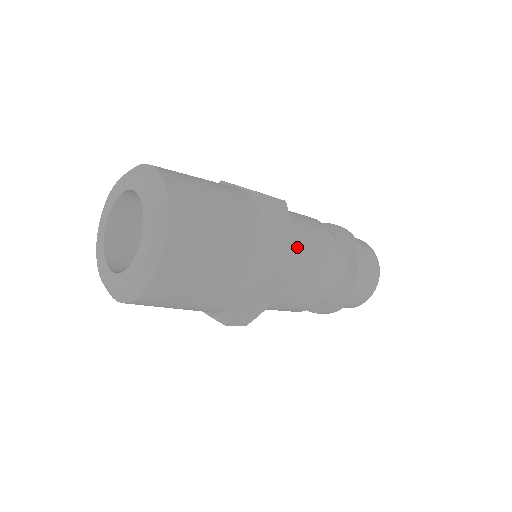
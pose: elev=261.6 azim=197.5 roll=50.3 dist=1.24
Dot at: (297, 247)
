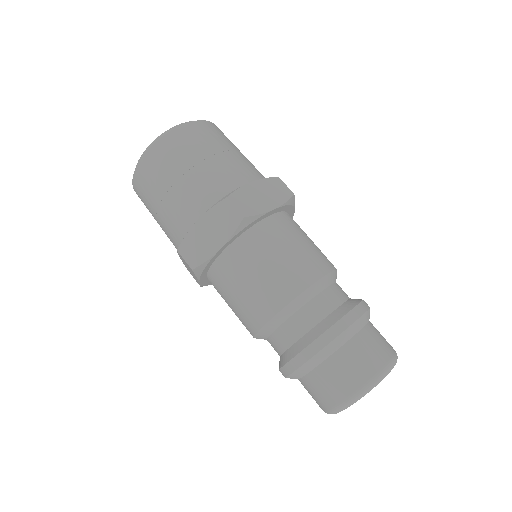
Dot at: (279, 229)
